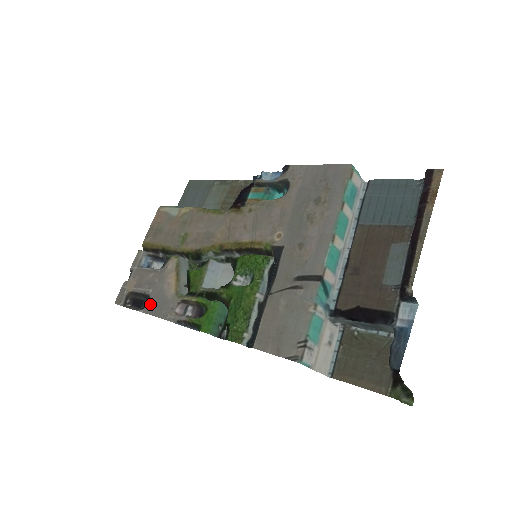
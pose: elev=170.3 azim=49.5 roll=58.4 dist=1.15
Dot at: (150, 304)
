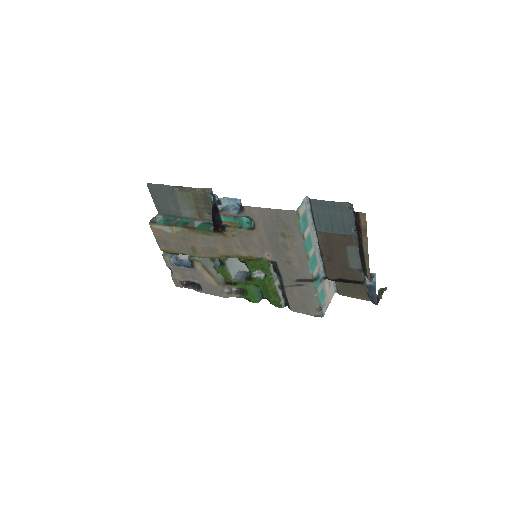
Dot at: (204, 289)
